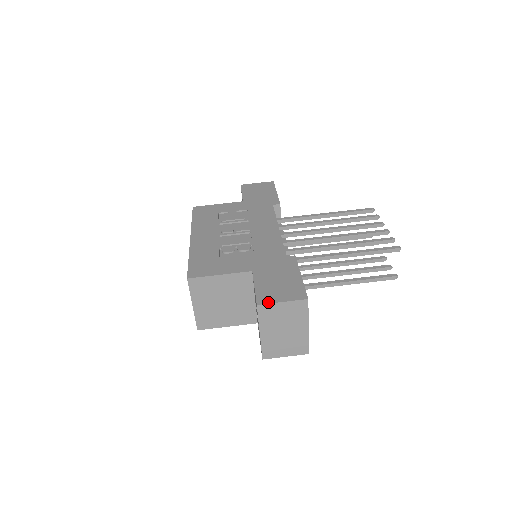
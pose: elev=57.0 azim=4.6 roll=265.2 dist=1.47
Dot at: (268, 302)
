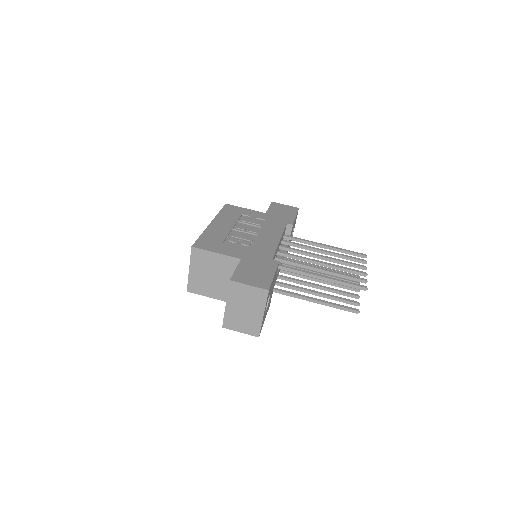
Dot at: (239, 281)
